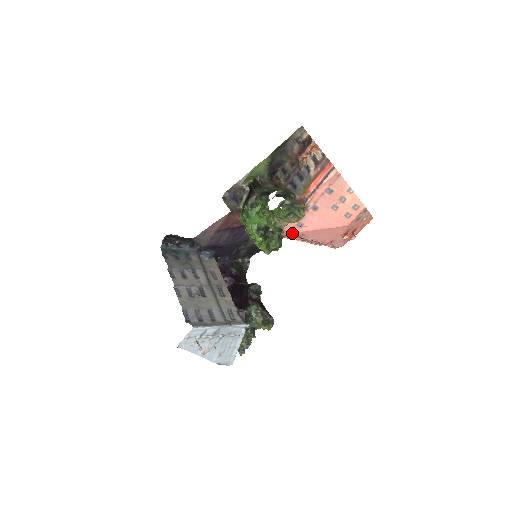
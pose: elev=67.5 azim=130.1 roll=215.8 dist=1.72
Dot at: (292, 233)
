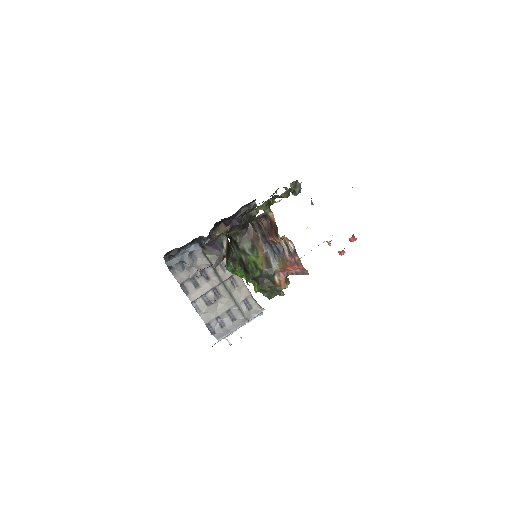
Dot at: occluded
